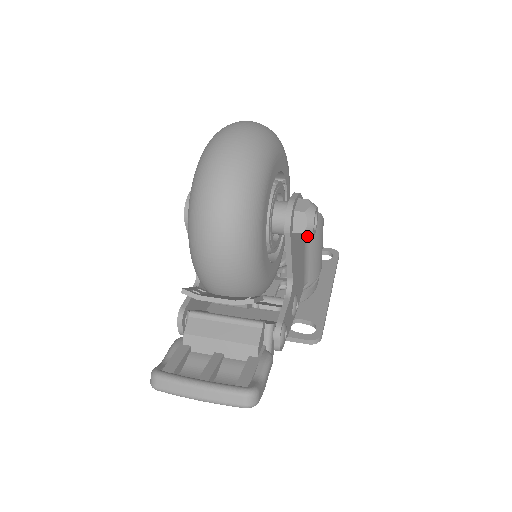
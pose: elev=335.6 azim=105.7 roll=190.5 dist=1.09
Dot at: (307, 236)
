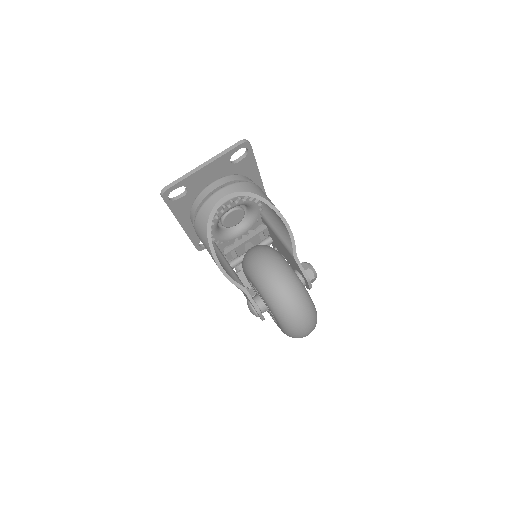
Dot at: occluded
